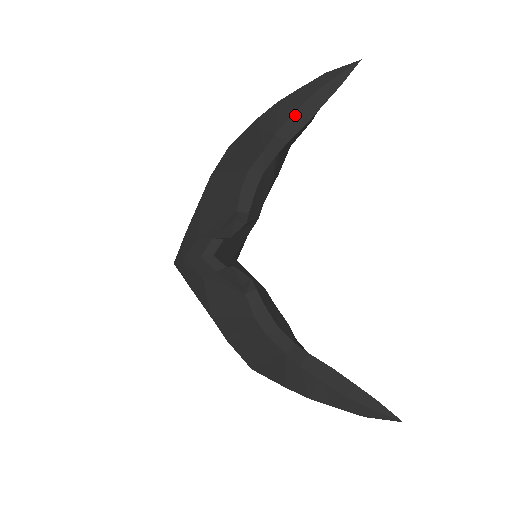
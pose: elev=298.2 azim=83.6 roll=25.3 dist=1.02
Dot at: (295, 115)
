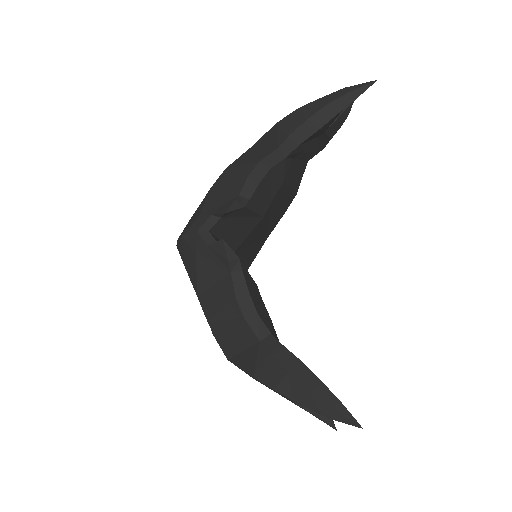
Dot at: (309, 120)
